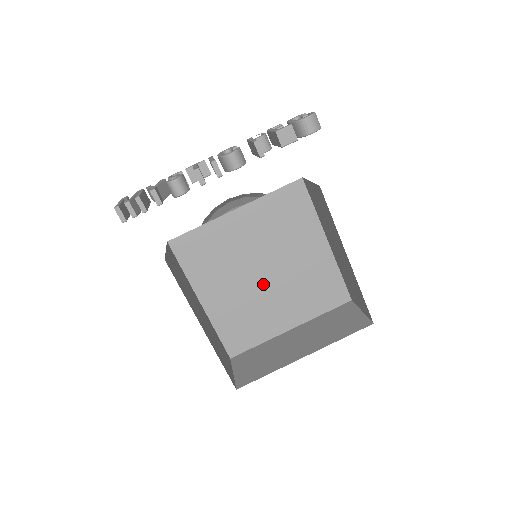
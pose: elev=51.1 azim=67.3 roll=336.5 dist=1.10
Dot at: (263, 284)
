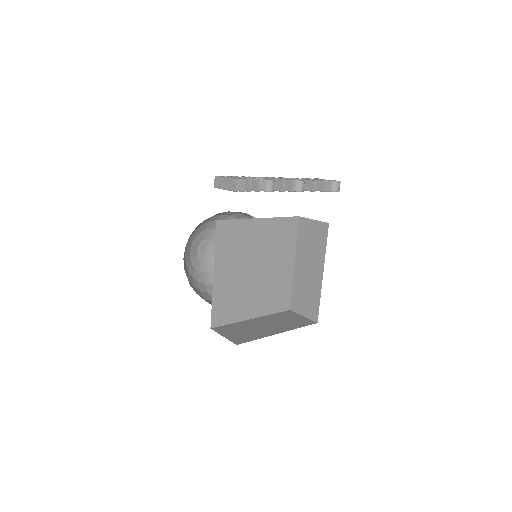
Dot at: (253, 278)
